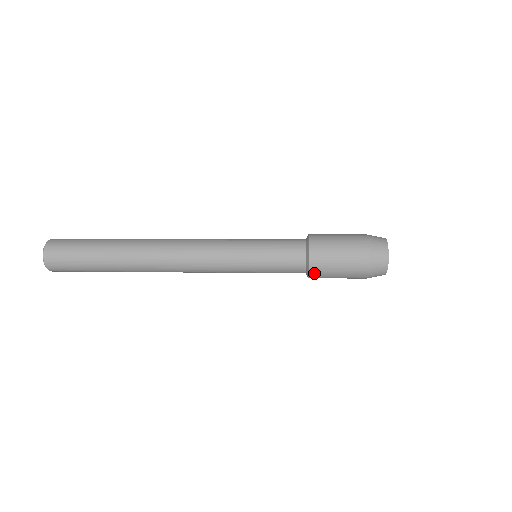
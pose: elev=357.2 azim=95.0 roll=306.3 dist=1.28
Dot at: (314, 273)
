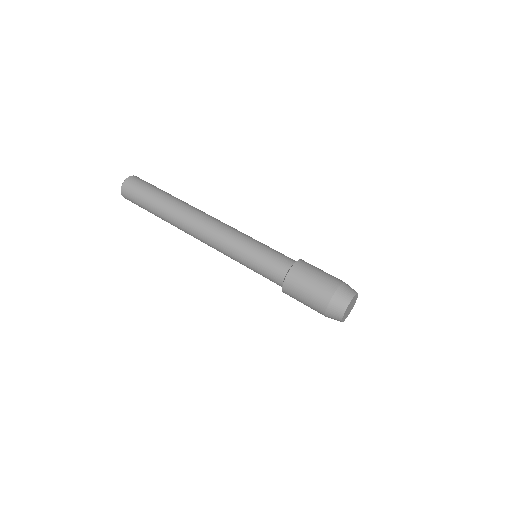
Dot at: (286, 290)
